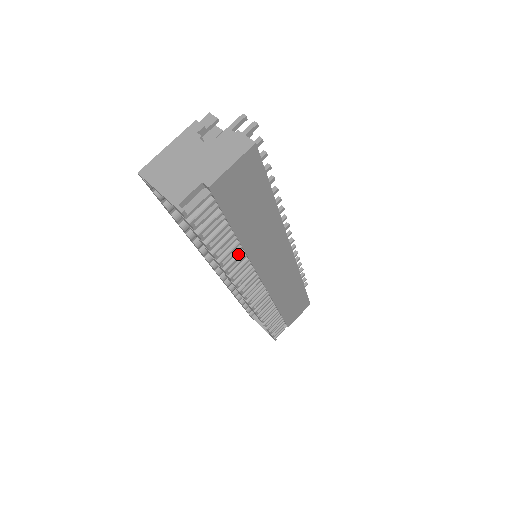
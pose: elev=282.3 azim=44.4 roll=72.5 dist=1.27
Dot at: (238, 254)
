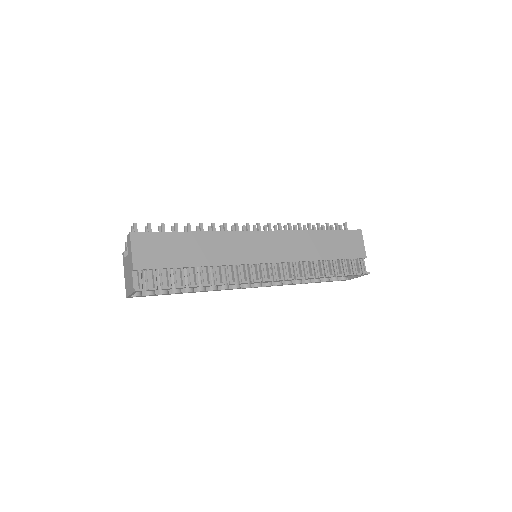
Dot at: (214, 271)
